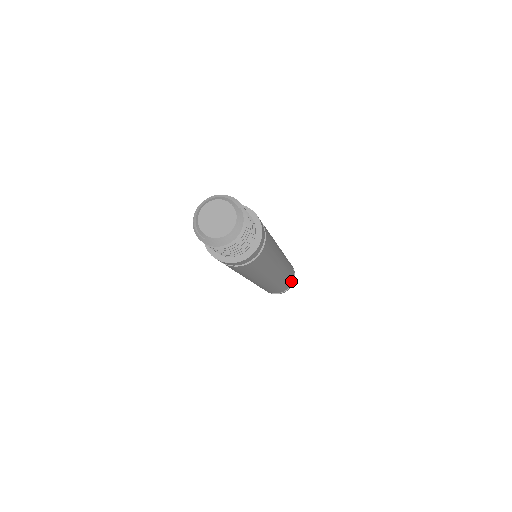
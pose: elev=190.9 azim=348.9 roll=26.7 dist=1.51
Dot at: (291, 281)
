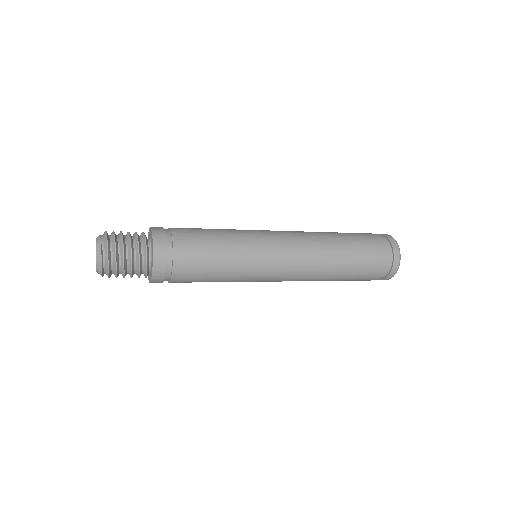
Dot at: (379, 267)
